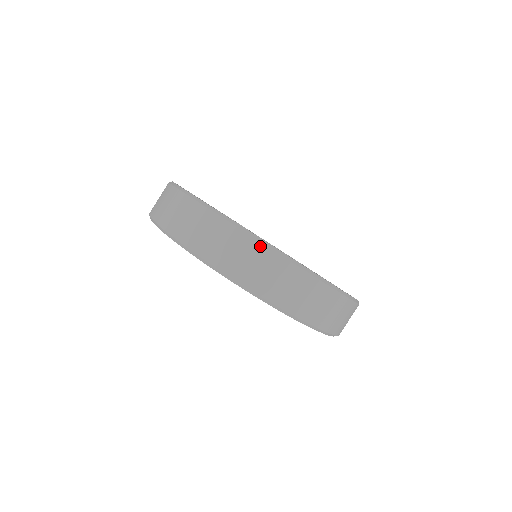
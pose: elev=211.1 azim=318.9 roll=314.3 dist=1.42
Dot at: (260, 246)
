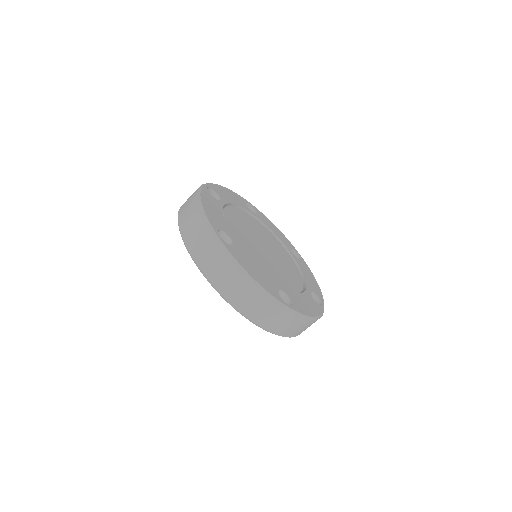
Dot at: (233, 265)
